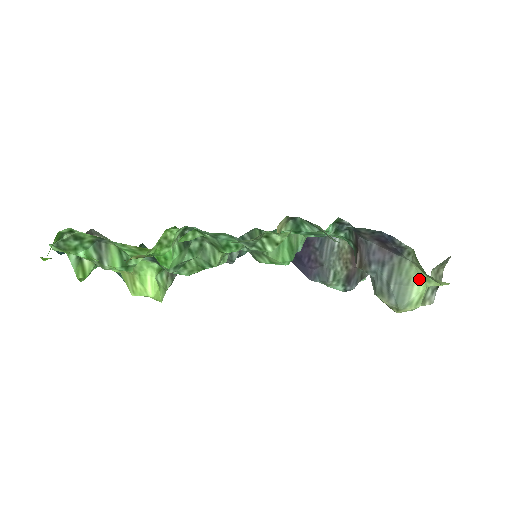
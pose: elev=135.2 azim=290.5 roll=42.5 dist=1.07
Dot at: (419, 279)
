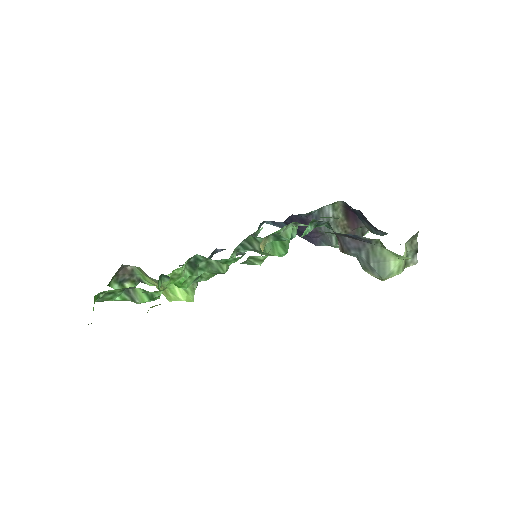
Dot at: (393, 256)
